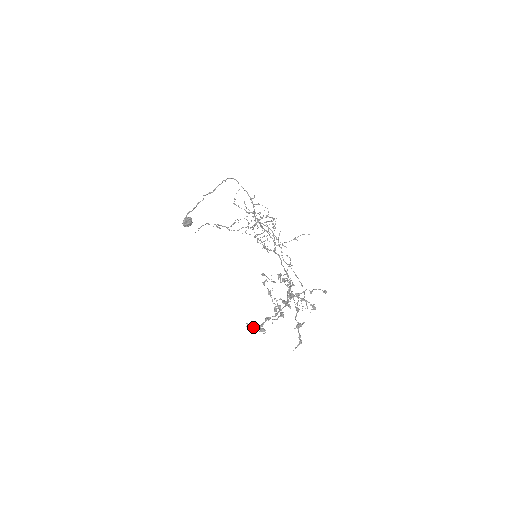
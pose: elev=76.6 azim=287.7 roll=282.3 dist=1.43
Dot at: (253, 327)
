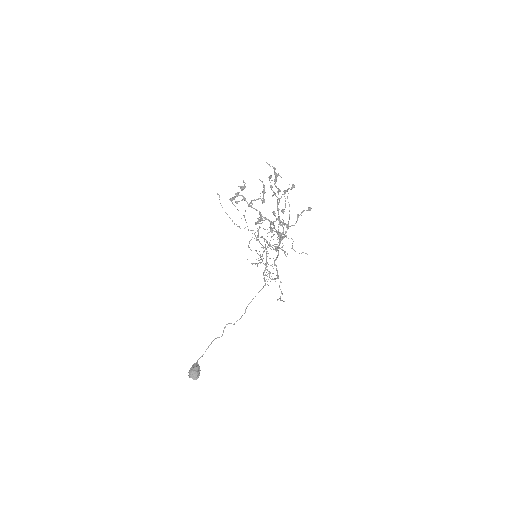
Dot at: (235, 193)
